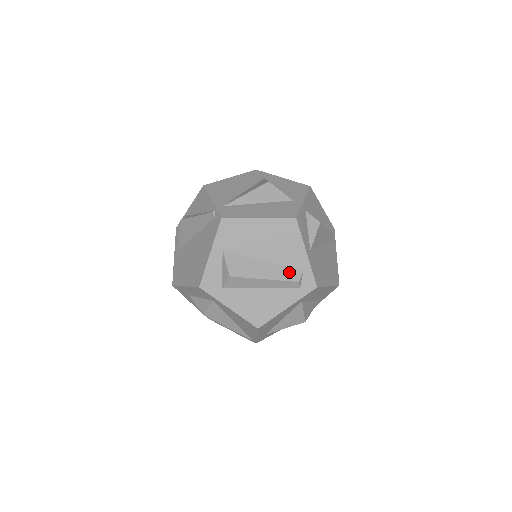
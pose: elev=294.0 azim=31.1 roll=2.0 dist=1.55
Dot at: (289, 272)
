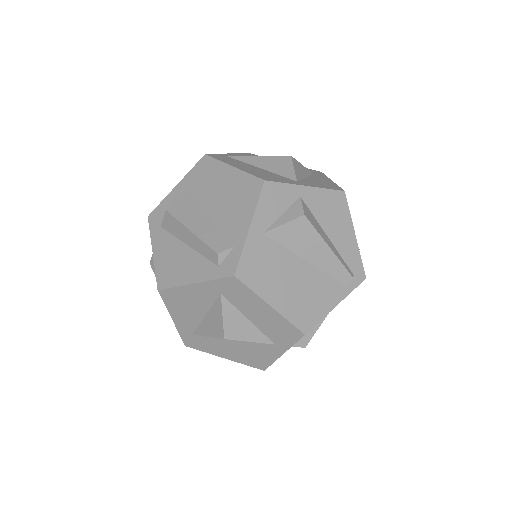
Dot at: (219, 239)
